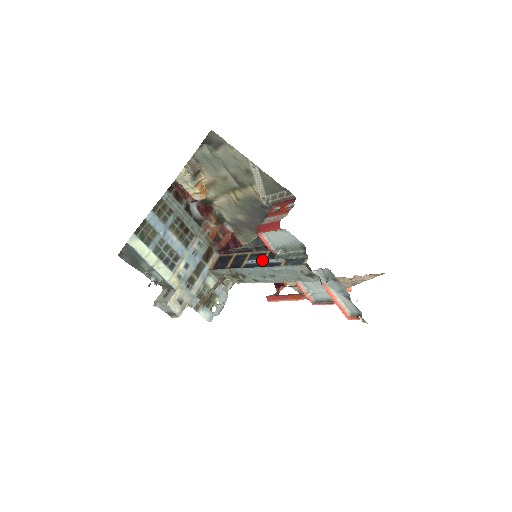
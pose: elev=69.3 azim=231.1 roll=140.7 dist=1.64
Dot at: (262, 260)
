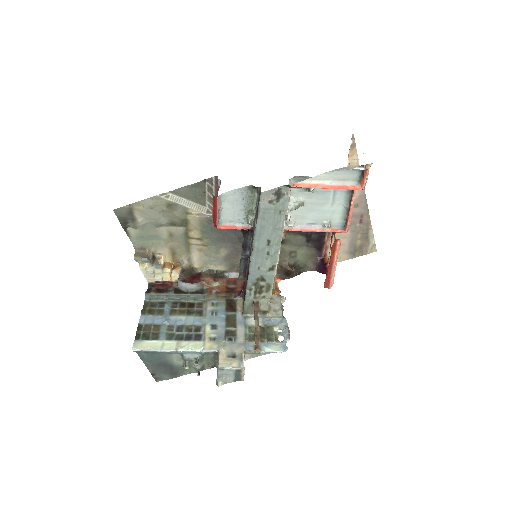
Dot at: (252, 246)
